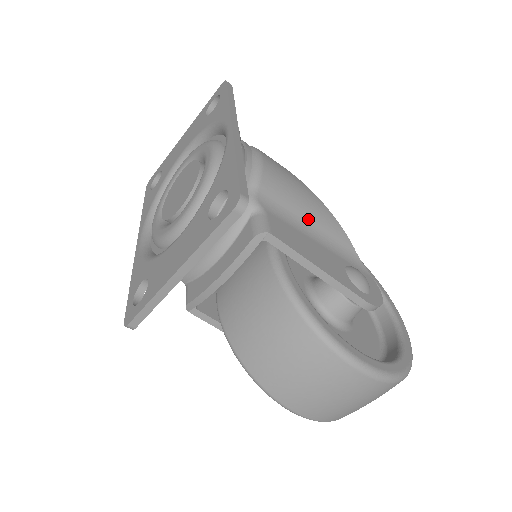
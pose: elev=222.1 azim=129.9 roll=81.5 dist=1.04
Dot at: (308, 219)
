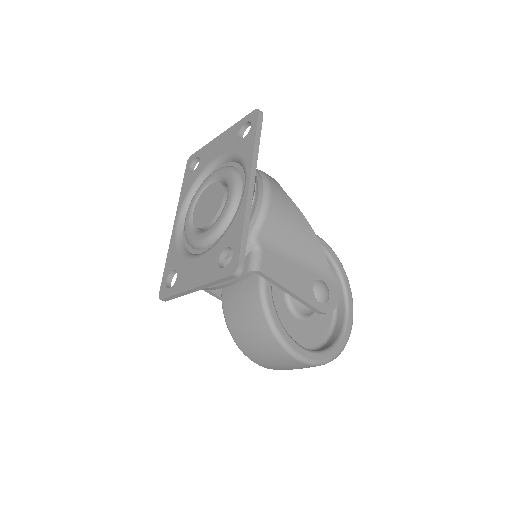
Dot at: (295, 247)
